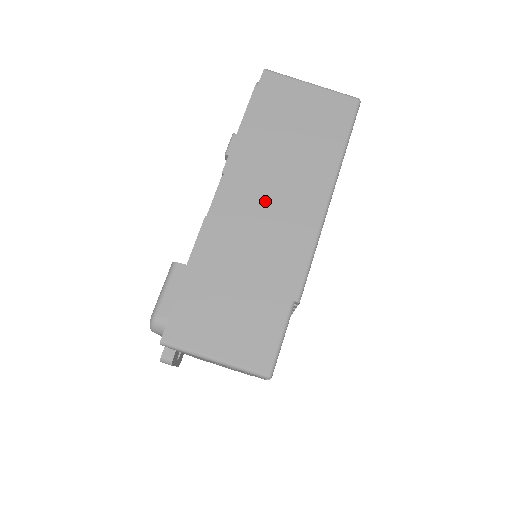
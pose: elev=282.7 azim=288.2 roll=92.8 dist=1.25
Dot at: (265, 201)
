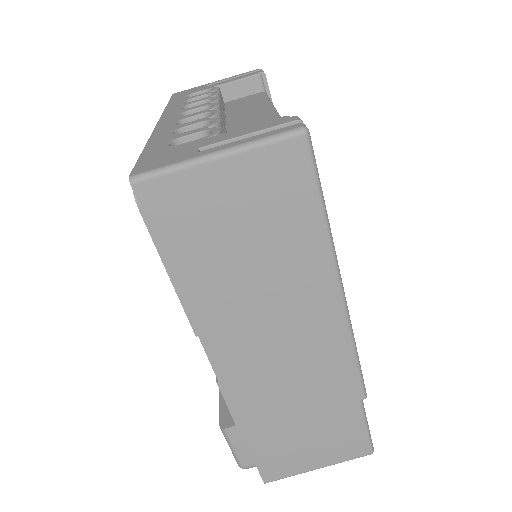
Dot at: (270, 342)
